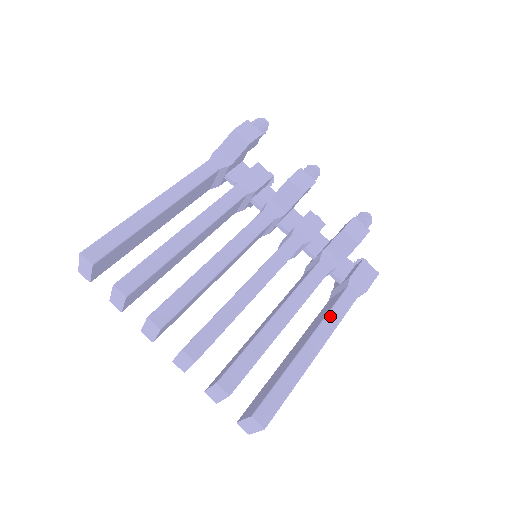
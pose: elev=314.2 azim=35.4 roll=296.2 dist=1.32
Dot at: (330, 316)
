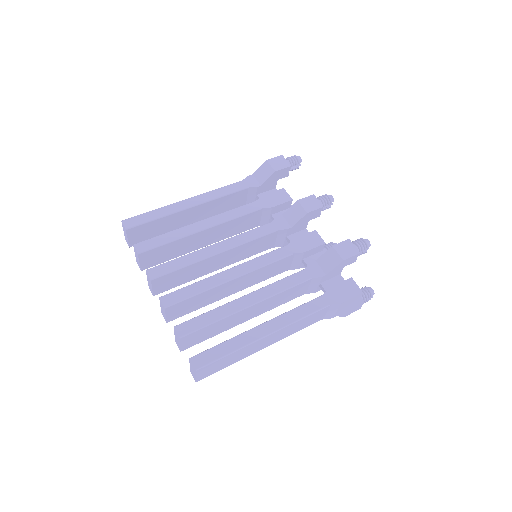
Dot at: (295, 311)
